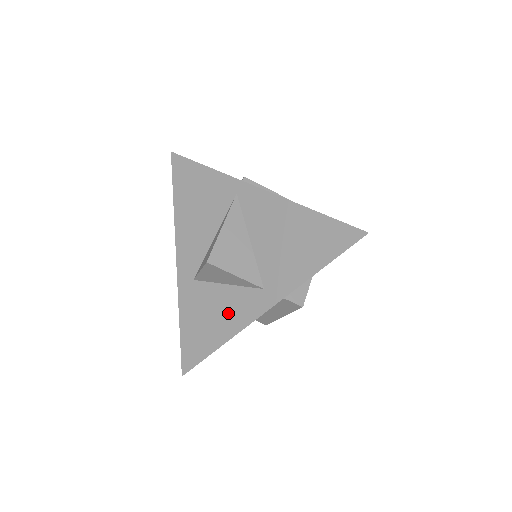
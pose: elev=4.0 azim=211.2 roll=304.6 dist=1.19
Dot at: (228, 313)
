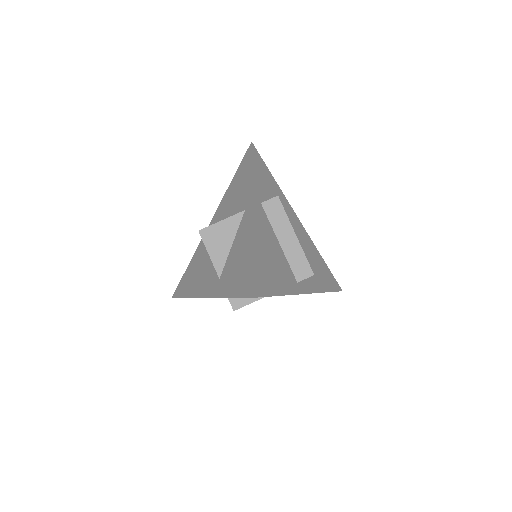
Dot at: (244, 242)
